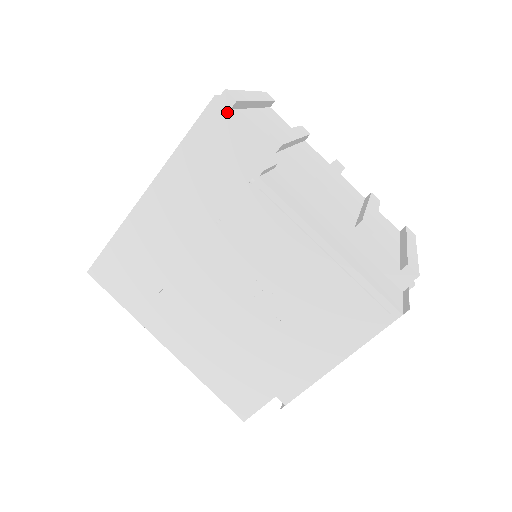
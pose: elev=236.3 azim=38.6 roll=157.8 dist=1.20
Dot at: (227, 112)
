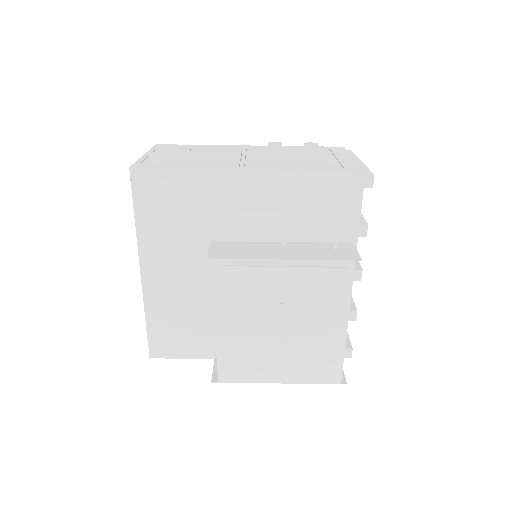
Dot at: (360, 187)
